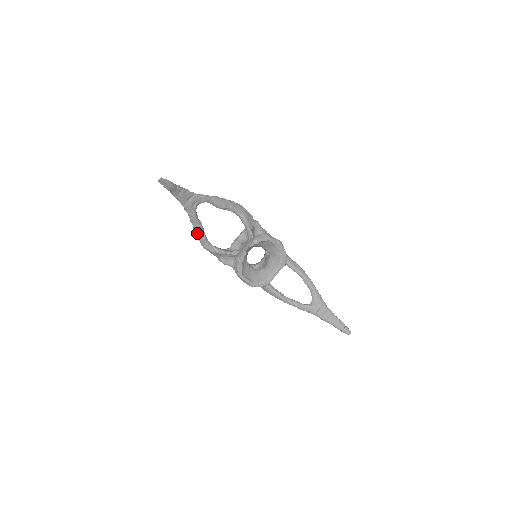
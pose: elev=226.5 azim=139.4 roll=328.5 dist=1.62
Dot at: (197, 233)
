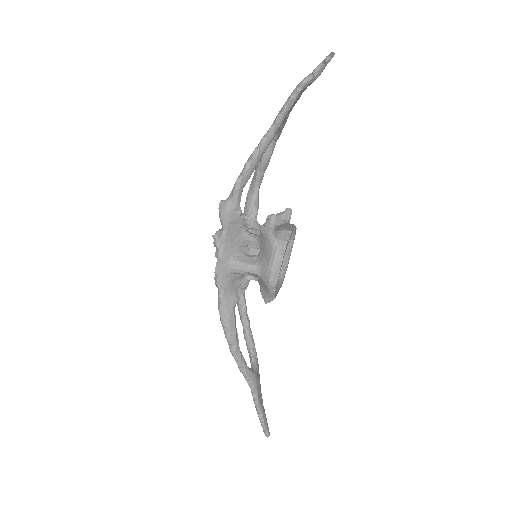
Dot at: (252, 163)
